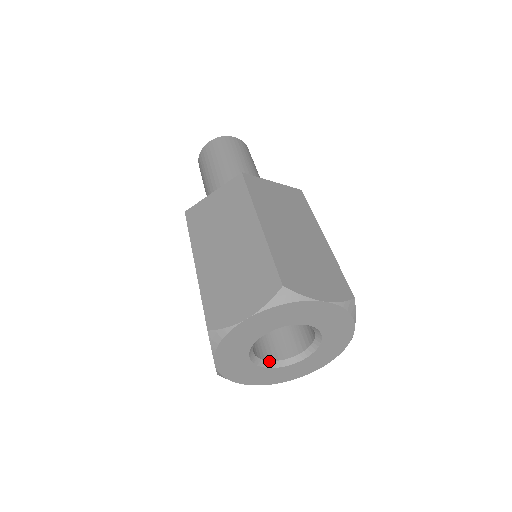
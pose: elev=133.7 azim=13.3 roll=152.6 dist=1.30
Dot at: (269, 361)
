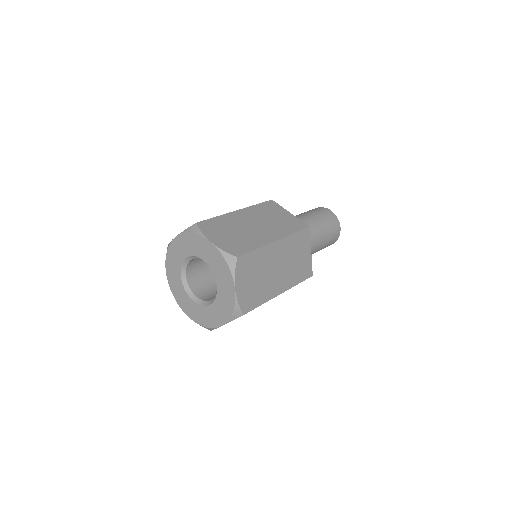
Dot at: (186, 276)
